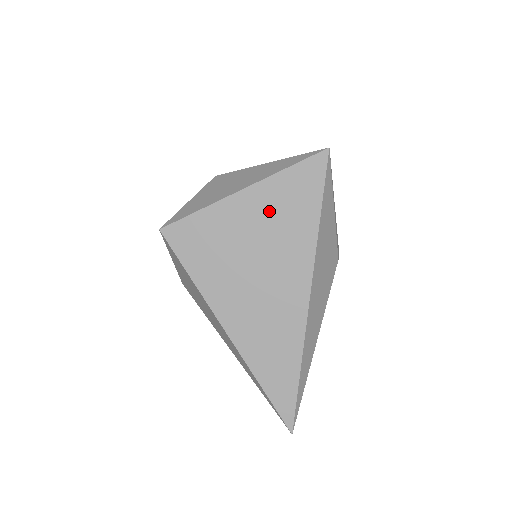
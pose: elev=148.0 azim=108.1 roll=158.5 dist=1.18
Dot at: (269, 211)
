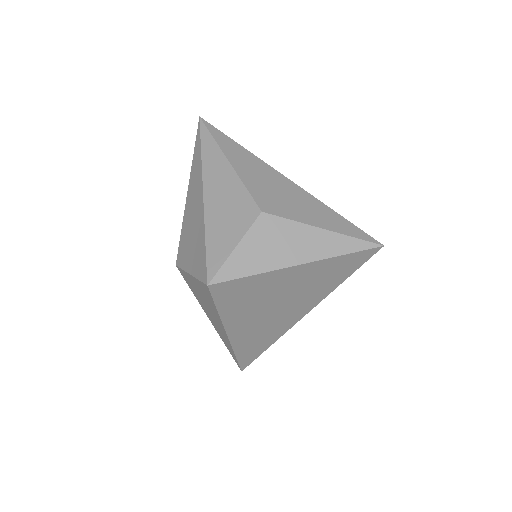
Dot at: (310, 278)
